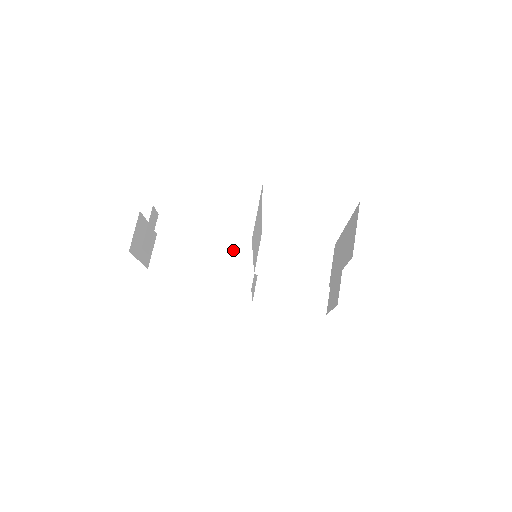
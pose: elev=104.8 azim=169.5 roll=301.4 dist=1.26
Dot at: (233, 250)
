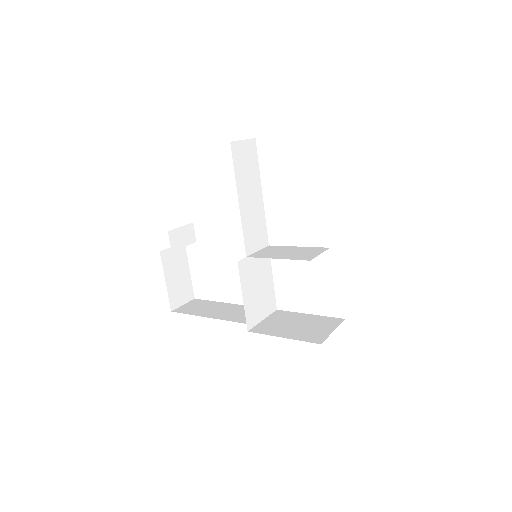
Dot at: occluded
